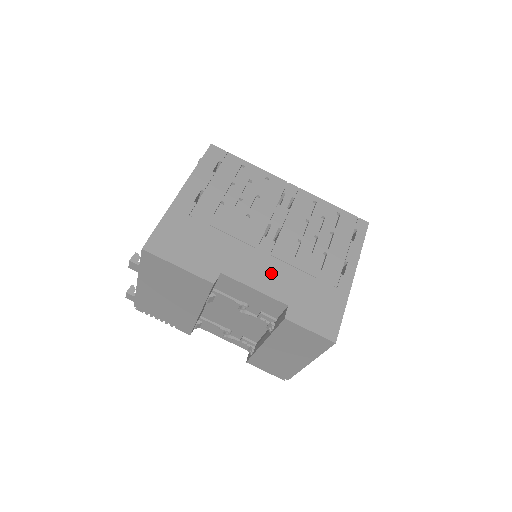
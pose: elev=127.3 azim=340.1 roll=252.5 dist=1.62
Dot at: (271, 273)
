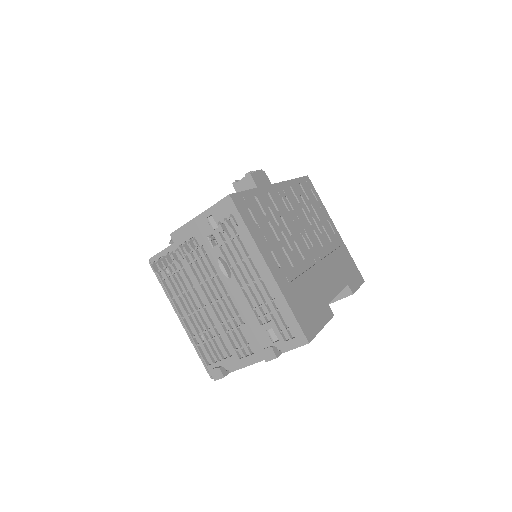
Dot at: (331, 273)
